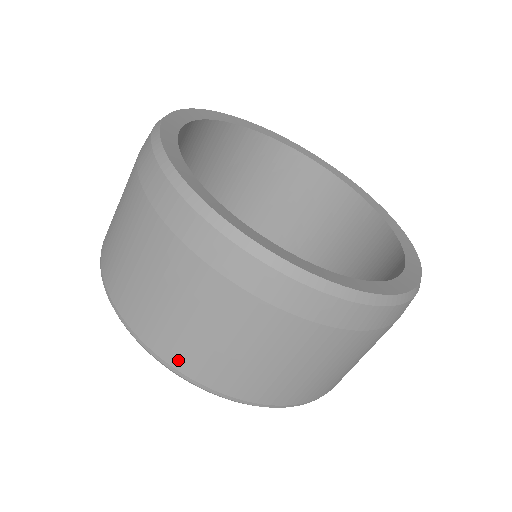
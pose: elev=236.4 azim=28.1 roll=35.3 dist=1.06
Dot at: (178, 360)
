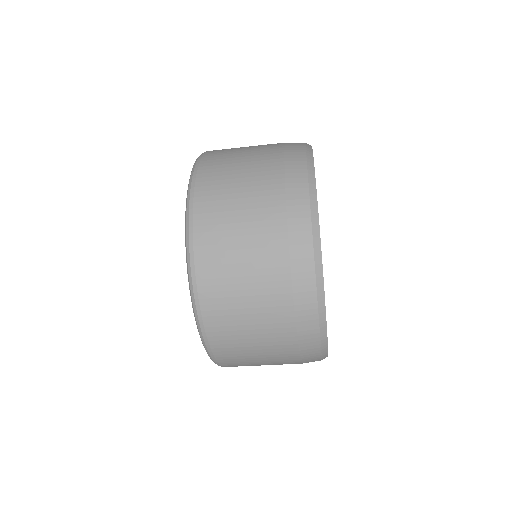
Dot at: (205, 281)
